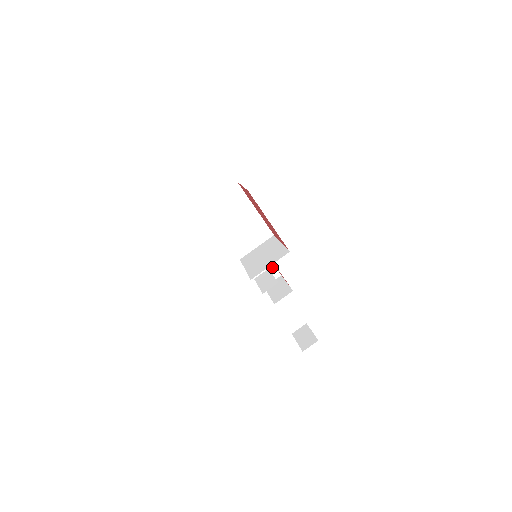
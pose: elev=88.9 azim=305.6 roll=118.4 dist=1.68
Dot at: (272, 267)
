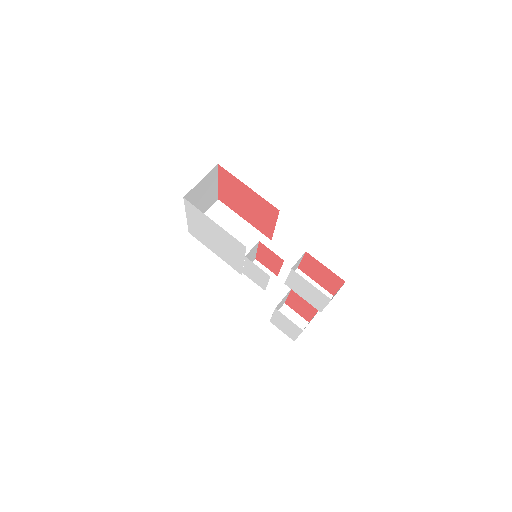
Dot at: (295, 316)
